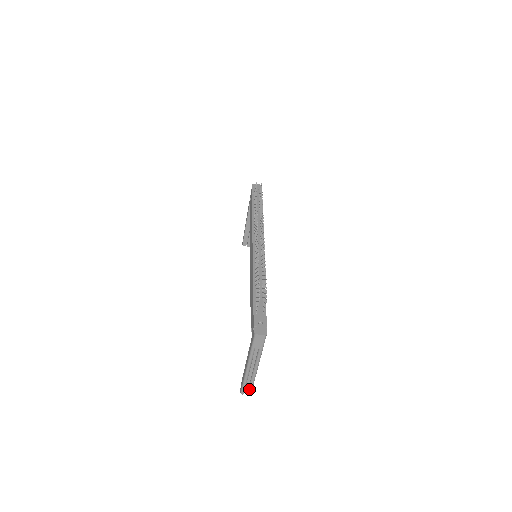
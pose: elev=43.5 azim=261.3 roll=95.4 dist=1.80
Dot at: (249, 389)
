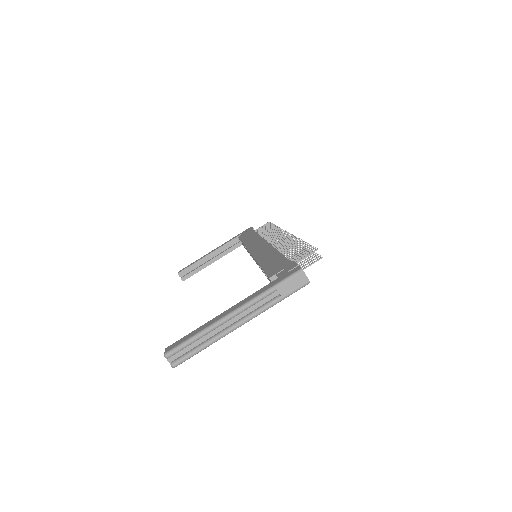
Dot at: (185, 355)
